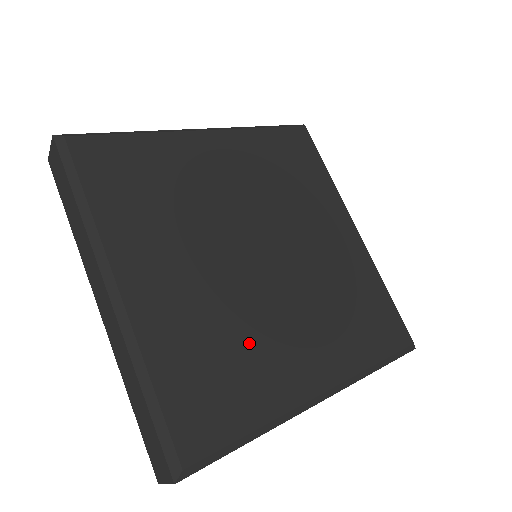
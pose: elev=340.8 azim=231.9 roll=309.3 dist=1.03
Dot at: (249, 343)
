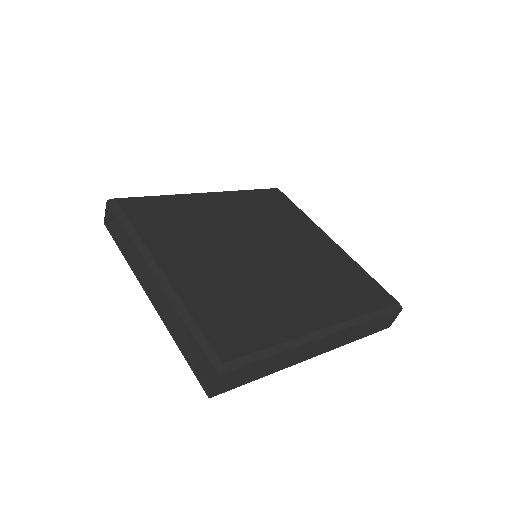
Dot at: (260, 298)
